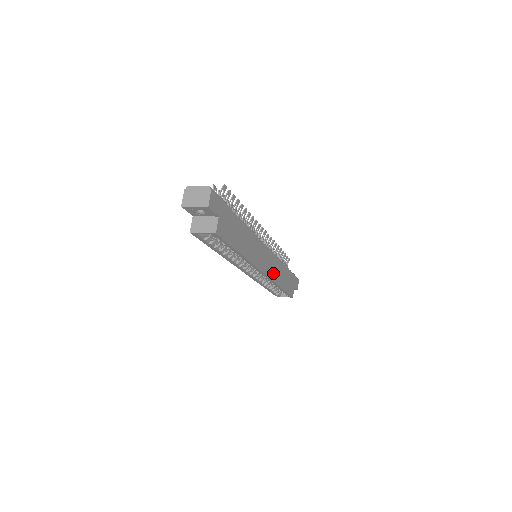
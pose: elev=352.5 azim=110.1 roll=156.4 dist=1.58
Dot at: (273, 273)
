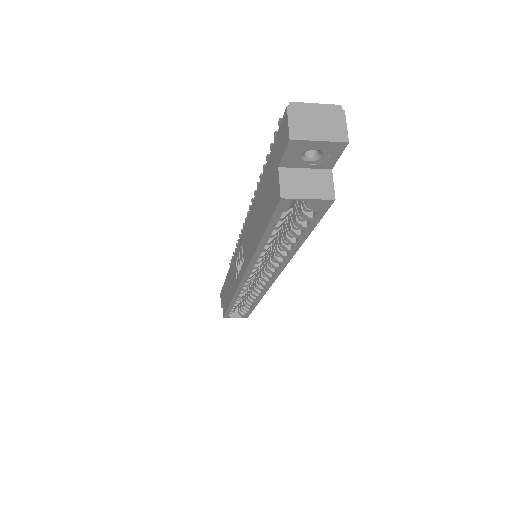
Dot at: occluded
